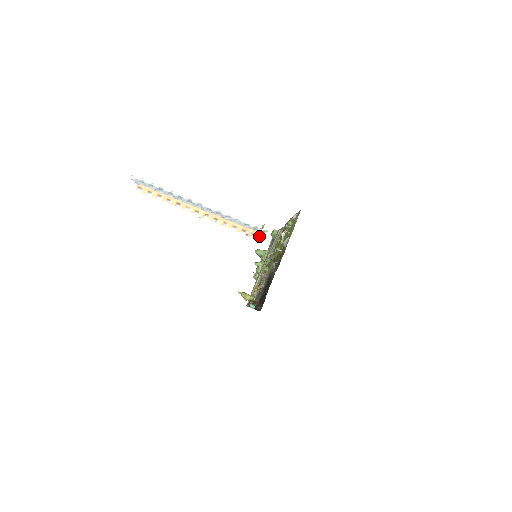
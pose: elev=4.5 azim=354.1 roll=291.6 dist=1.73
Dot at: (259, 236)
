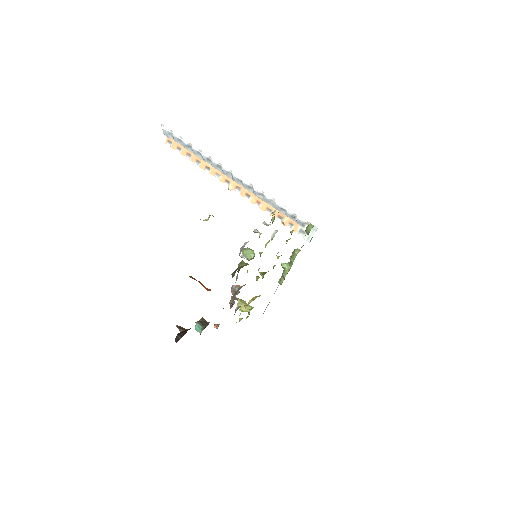
Dot at: (298, 228)
